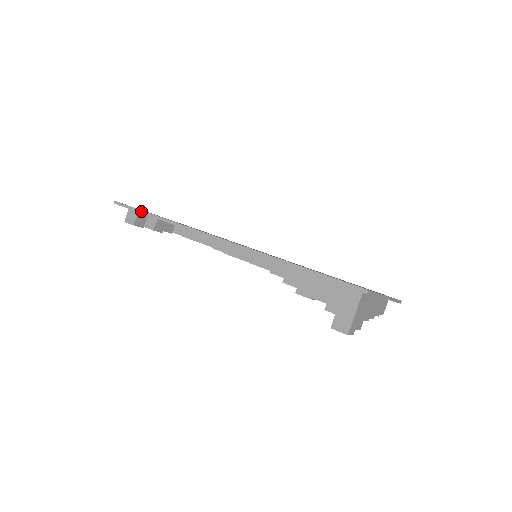
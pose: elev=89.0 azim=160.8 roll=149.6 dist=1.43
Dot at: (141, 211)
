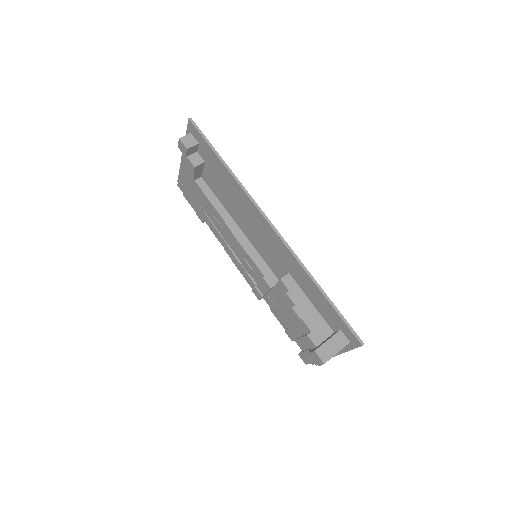
Dot at: (213, 148)
